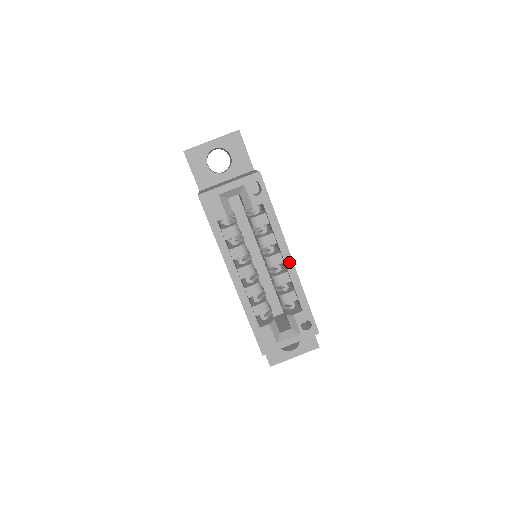
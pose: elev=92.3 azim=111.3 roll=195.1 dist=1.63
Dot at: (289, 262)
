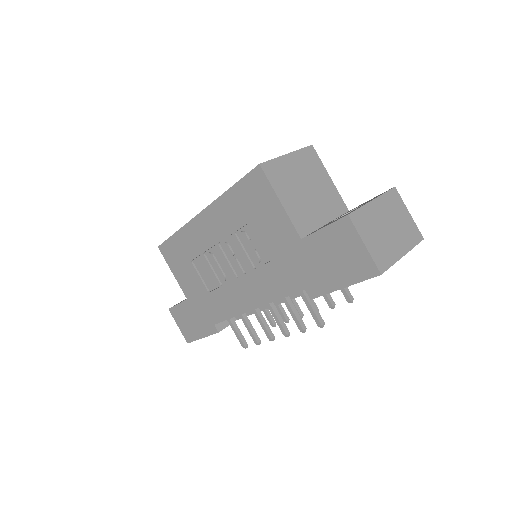
Dot at: occluded
